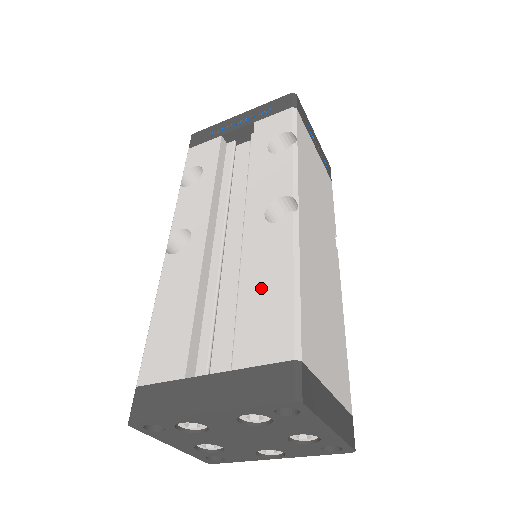
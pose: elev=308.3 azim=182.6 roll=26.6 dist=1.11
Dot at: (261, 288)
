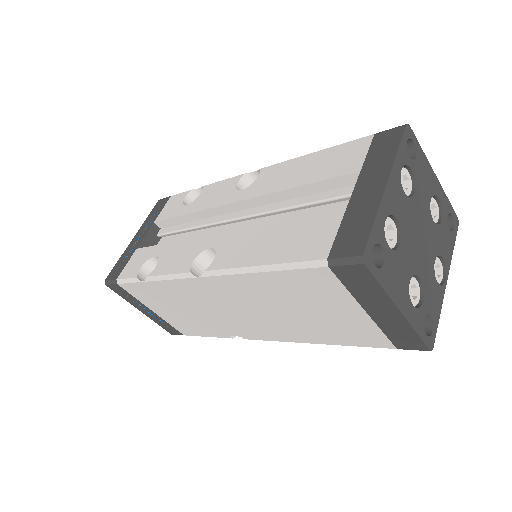
Dot at: (303, 173)
